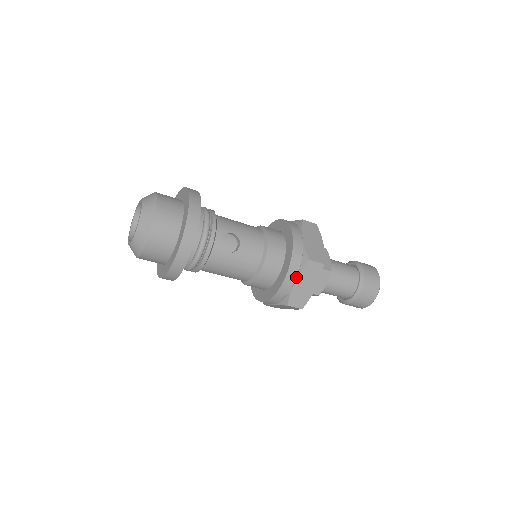
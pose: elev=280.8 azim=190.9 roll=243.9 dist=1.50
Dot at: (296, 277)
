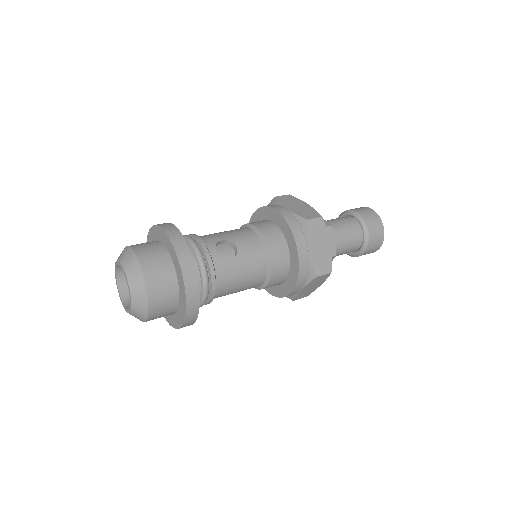
Dot at: (306, 244)
